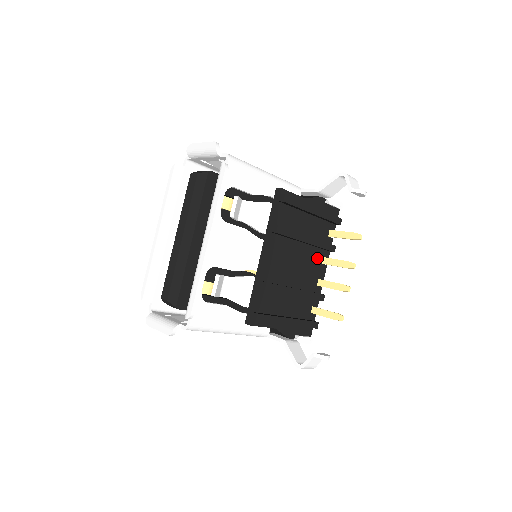
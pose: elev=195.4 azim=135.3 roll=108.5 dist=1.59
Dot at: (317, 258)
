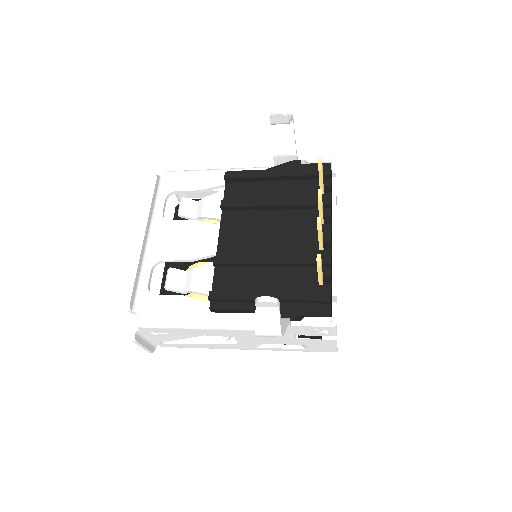
Dot at: (308, 220)
